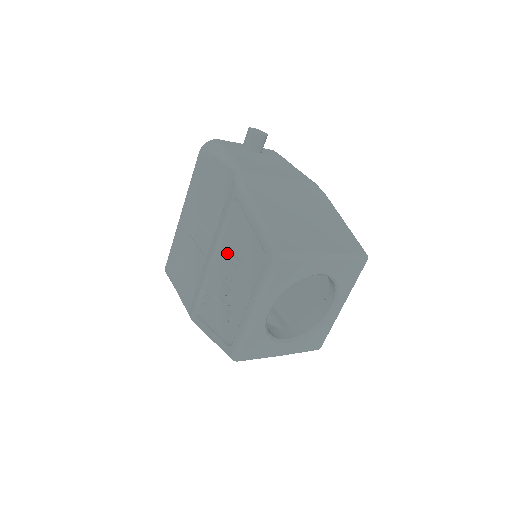
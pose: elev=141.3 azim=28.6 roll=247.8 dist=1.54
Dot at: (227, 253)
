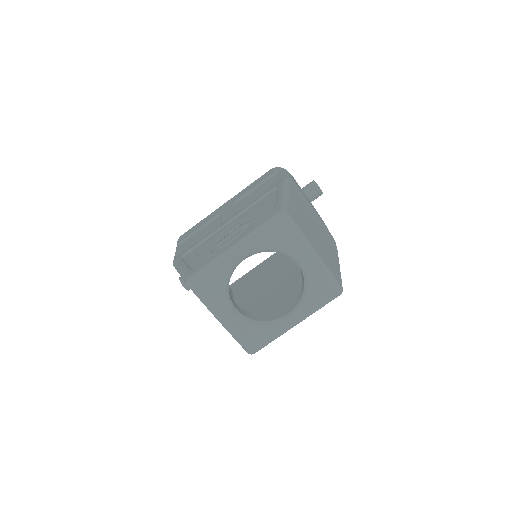
Dot at: (243, 217)
